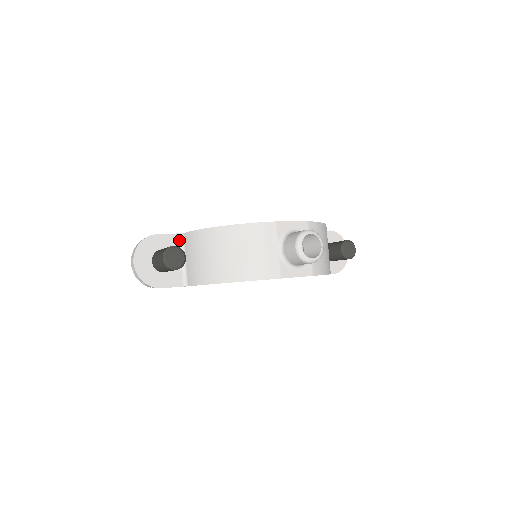
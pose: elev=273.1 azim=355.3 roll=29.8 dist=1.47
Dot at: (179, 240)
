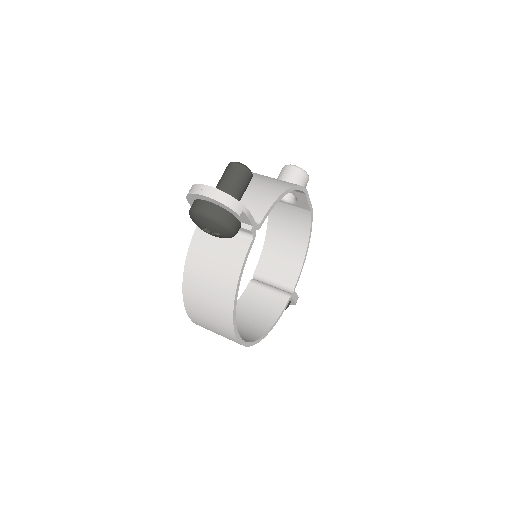
Dot at: occluded
